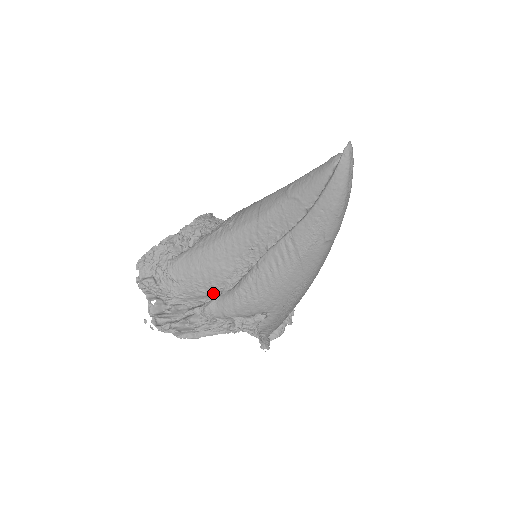
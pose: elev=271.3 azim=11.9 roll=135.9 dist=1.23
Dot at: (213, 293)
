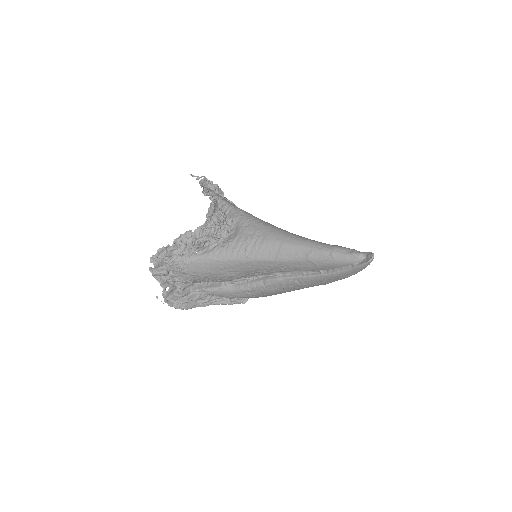
Dot at: (217, 281)
